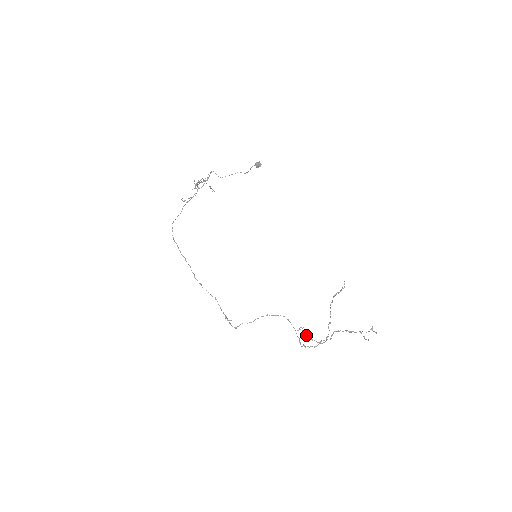
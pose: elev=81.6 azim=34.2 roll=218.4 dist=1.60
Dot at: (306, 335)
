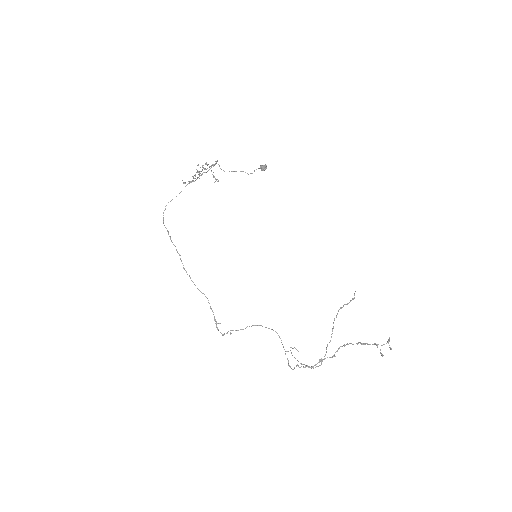
Dot at: (295, 358)
